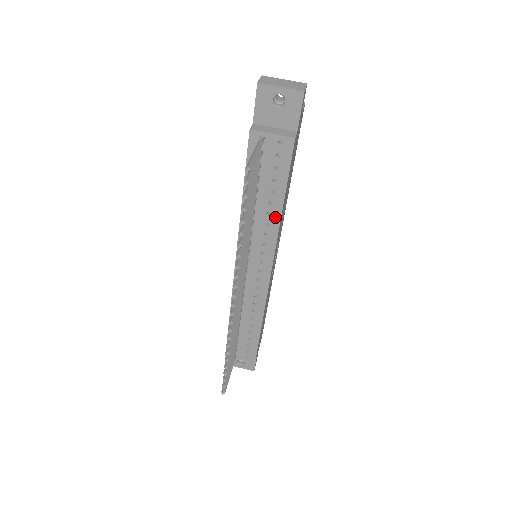
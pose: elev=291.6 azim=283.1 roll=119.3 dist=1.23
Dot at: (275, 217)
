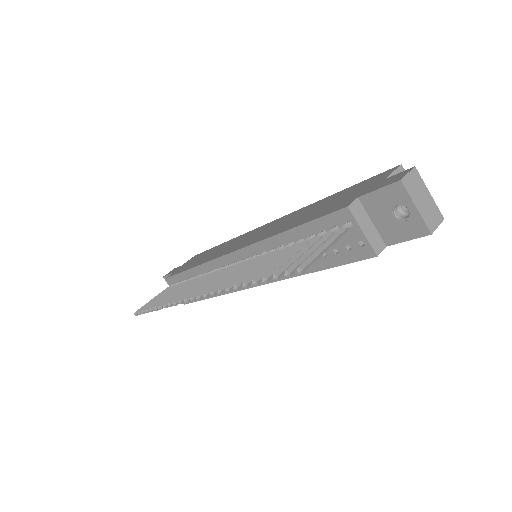
Dot at: occluded
